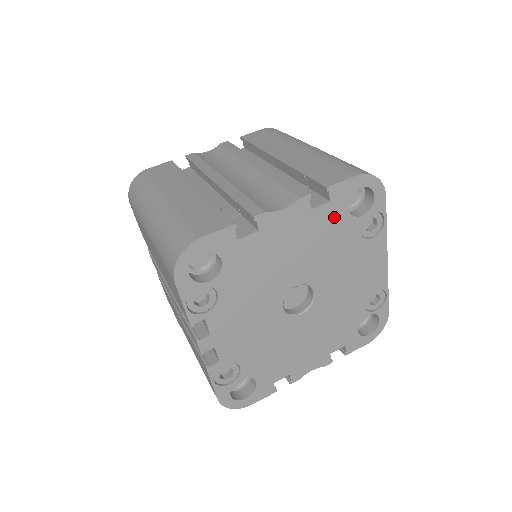
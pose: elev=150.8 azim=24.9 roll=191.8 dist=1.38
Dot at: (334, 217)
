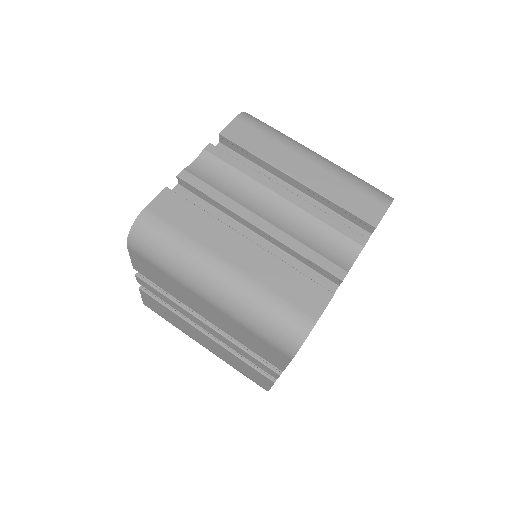
Dot at: occluded
